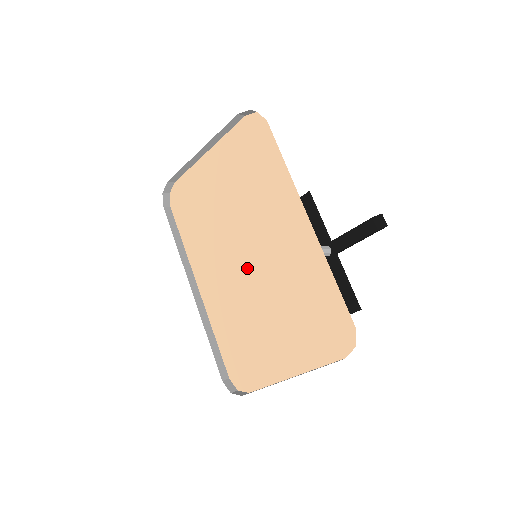
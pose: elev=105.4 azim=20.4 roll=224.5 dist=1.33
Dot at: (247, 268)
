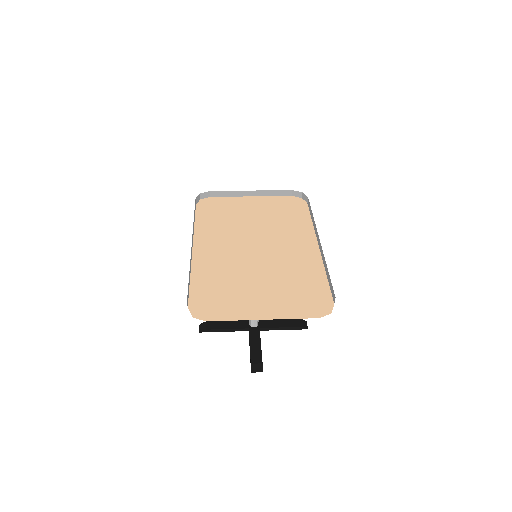
Dot at: (253, 253)
